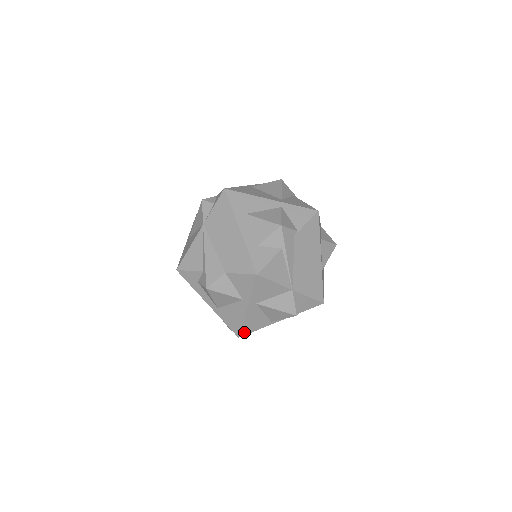
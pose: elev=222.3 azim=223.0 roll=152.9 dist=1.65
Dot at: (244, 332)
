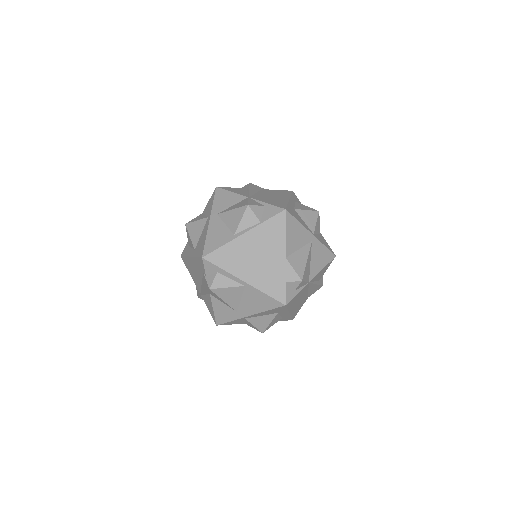
Dot at: (208, 250)
